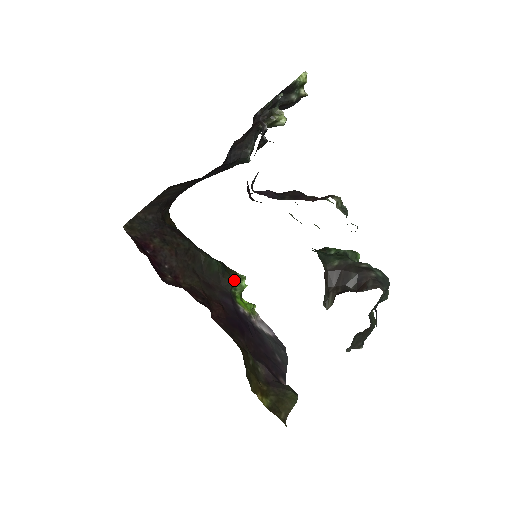
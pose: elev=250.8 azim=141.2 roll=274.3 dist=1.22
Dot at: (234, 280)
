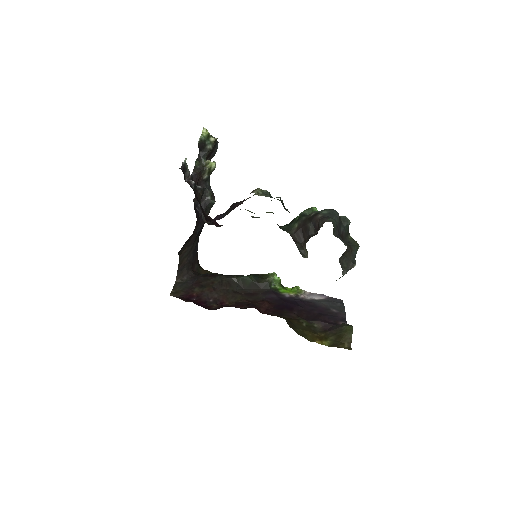
Dot at: (268, 280)
